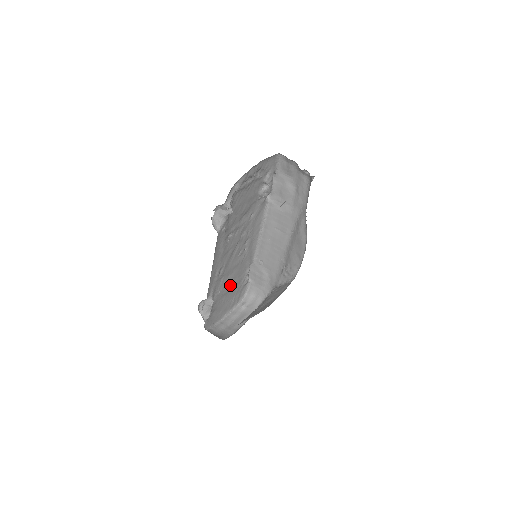
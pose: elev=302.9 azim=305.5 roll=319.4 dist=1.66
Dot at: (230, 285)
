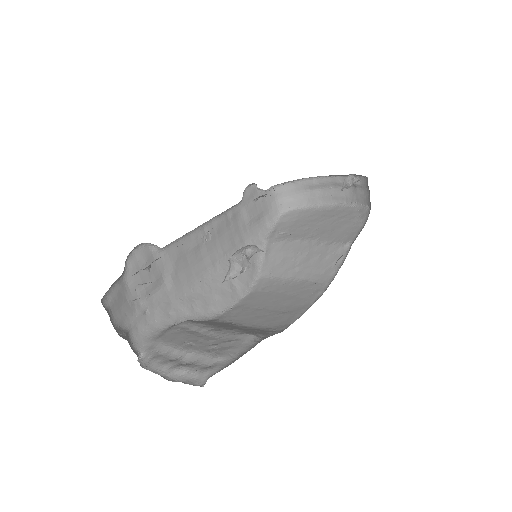
Dot at: occluded
